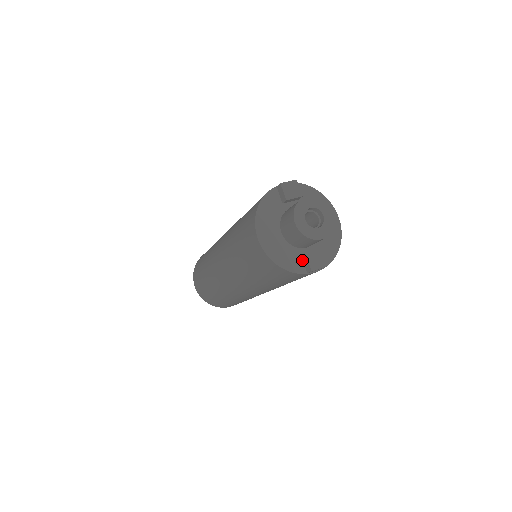
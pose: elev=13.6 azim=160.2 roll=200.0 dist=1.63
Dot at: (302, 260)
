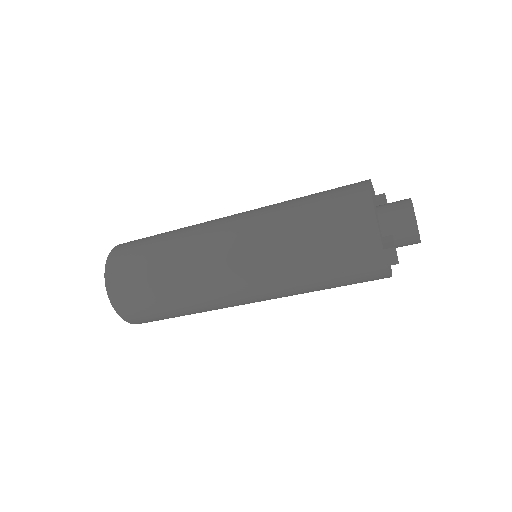
Dot at: (382, 239)
